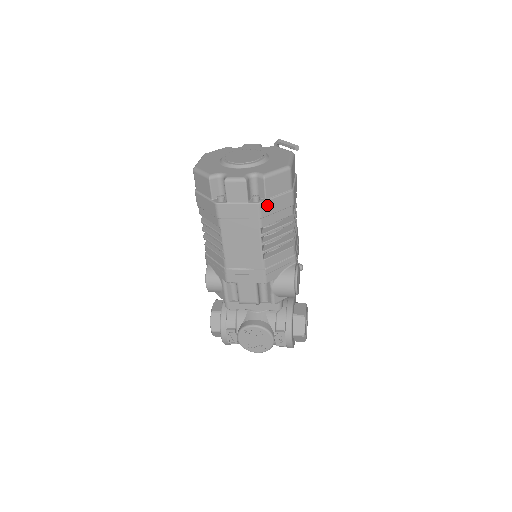
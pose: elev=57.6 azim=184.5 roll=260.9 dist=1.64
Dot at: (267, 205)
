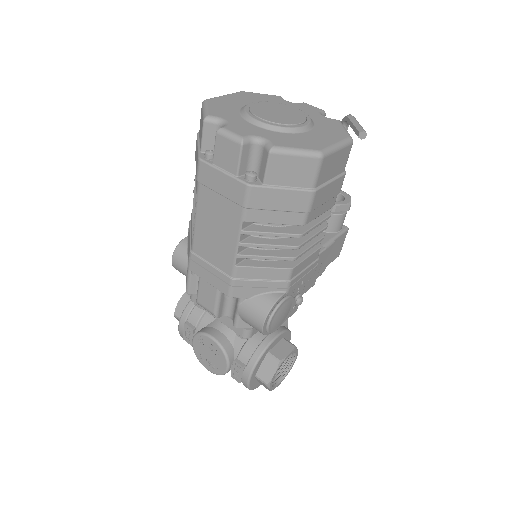
Dot at: (262, 193)
